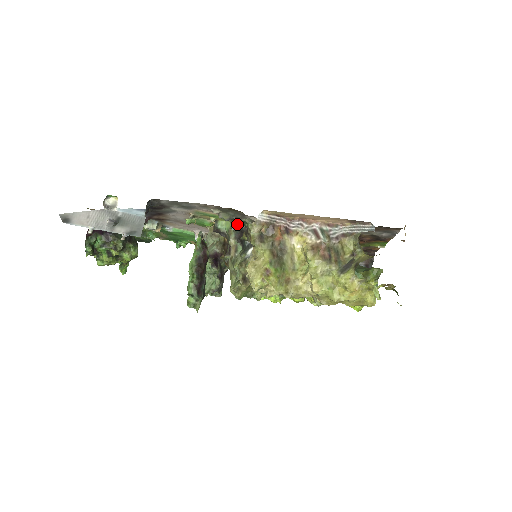
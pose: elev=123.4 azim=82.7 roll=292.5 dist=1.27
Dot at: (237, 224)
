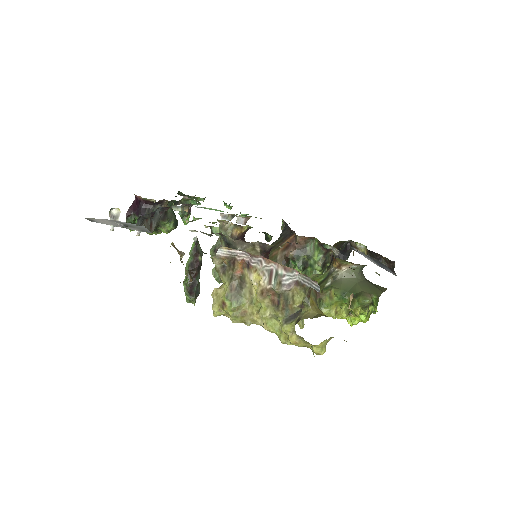
Dot at: (223, 237)
